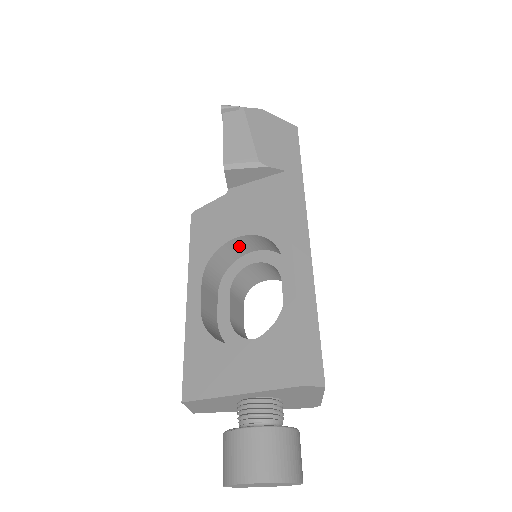
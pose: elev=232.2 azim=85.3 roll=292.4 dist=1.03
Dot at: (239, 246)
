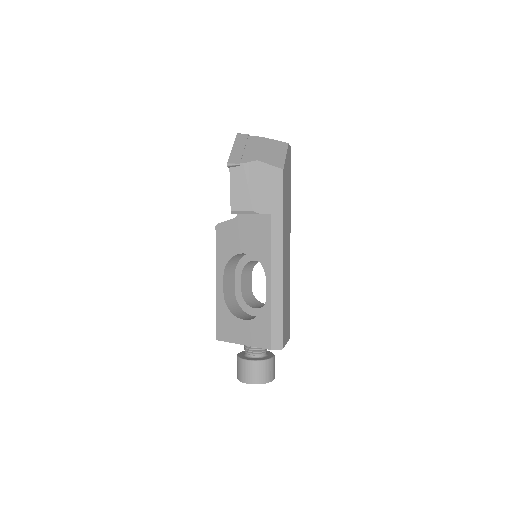
Dot at: occluded
